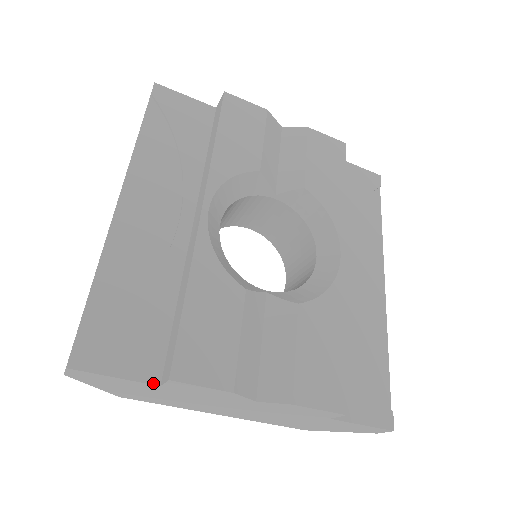
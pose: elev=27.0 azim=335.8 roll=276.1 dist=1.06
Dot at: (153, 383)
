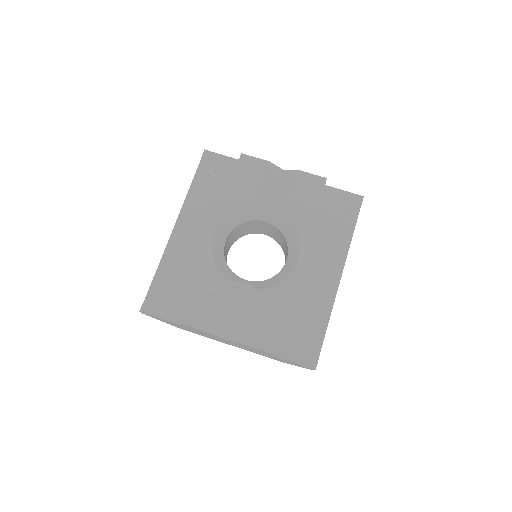
Dot at: (177, 323)
